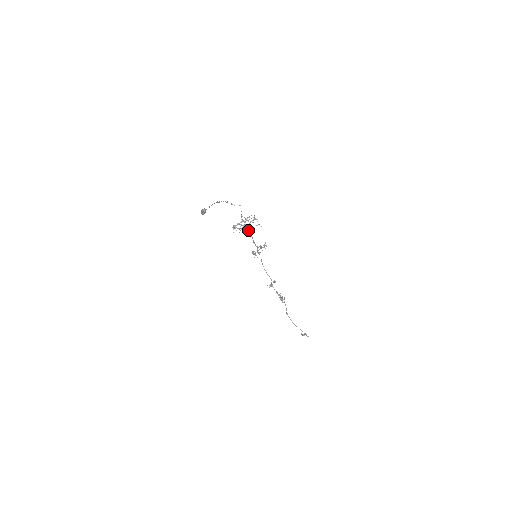
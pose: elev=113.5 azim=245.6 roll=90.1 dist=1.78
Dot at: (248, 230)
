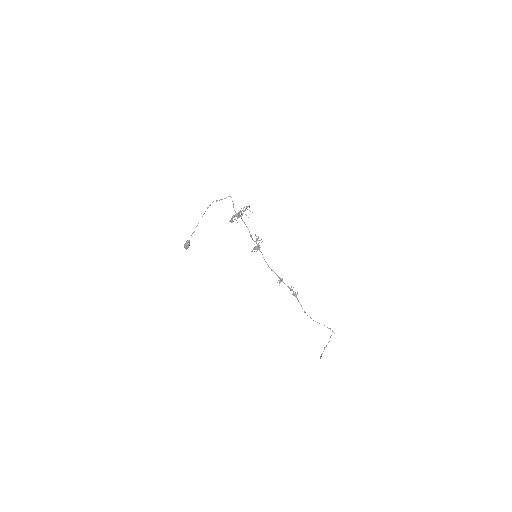
Dot at: (244, 222)
